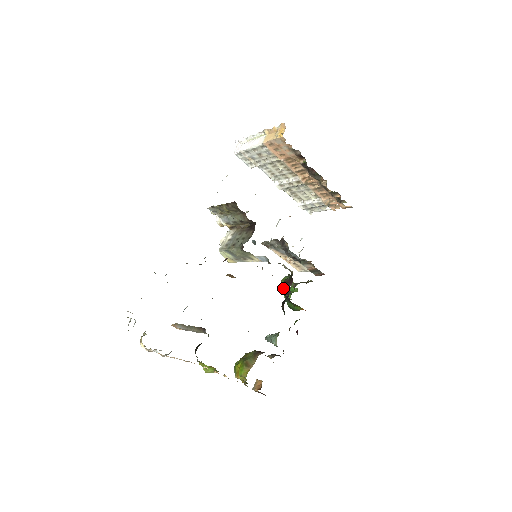
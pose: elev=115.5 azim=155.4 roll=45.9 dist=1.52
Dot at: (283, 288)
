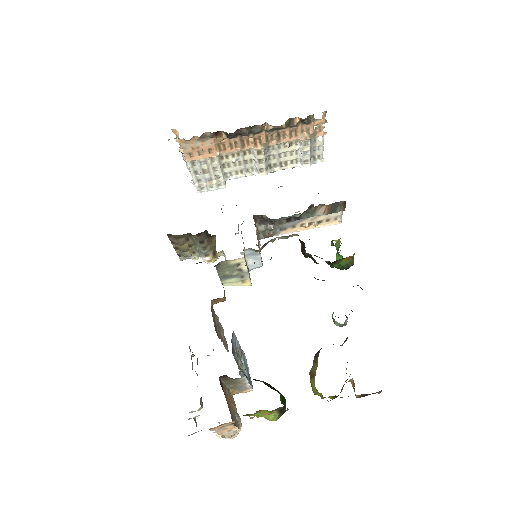
Dot at: occluded
